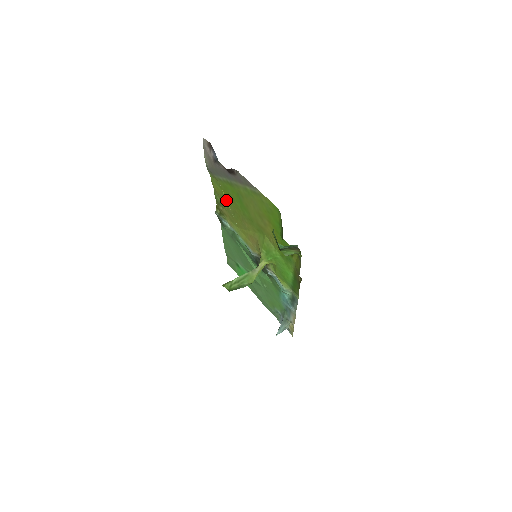
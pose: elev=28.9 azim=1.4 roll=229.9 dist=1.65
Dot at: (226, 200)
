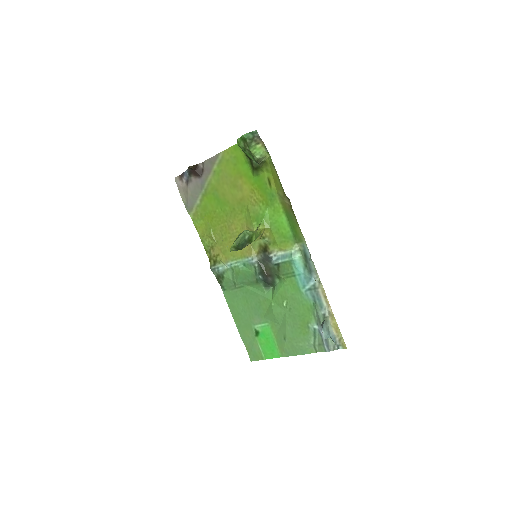
Dot at: (211, 227)
